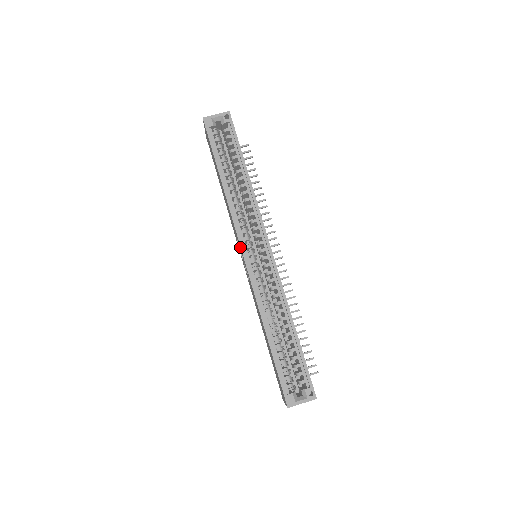
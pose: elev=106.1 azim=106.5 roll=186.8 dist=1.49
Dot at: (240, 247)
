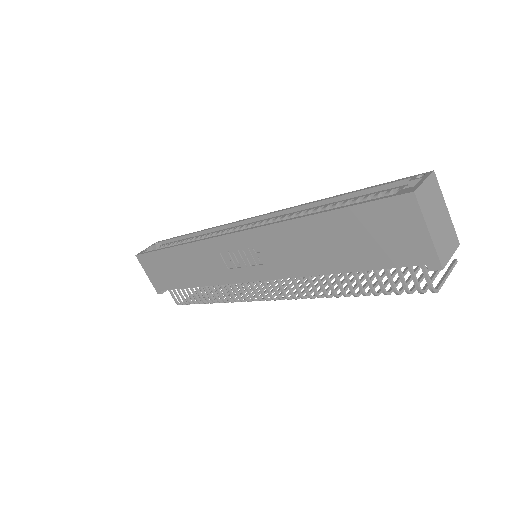
Dot at: (222, 238)
